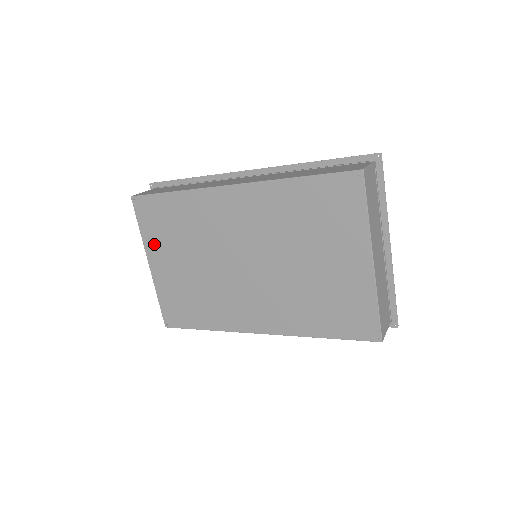
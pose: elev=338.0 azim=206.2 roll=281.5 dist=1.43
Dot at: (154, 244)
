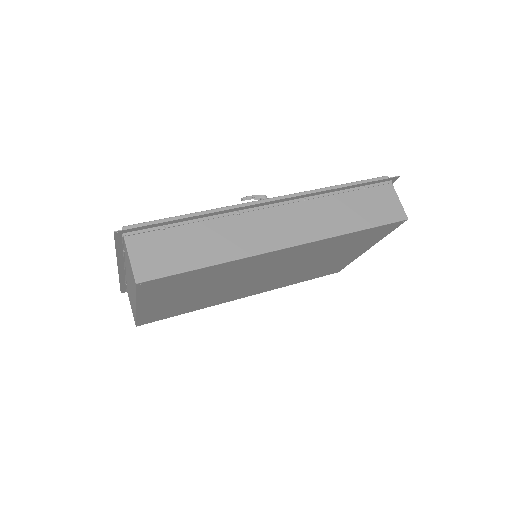
Dot at: (154, 298)
